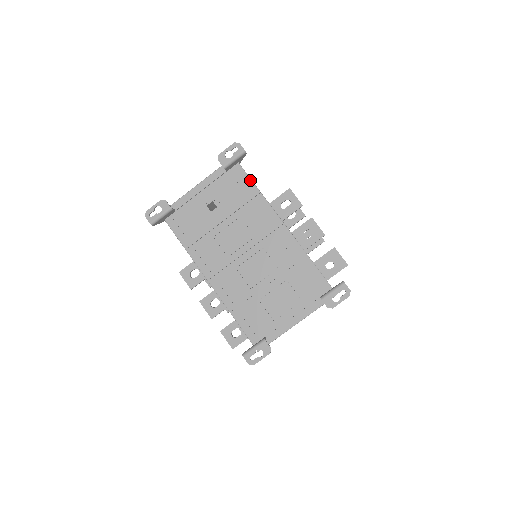
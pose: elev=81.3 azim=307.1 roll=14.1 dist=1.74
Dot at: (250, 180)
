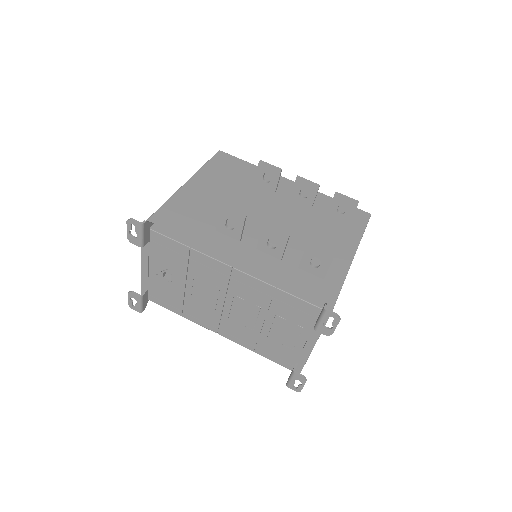
Dot at: (172, 241)
